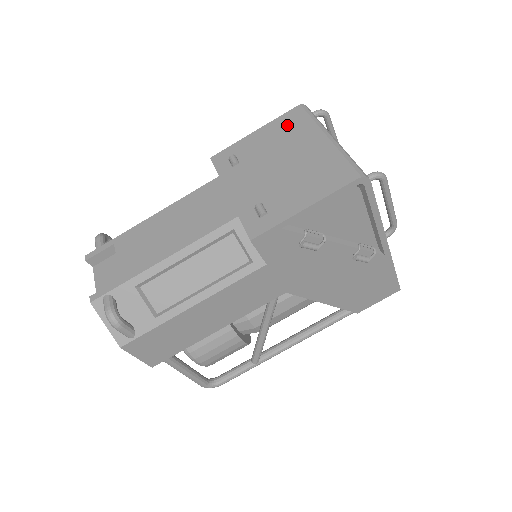
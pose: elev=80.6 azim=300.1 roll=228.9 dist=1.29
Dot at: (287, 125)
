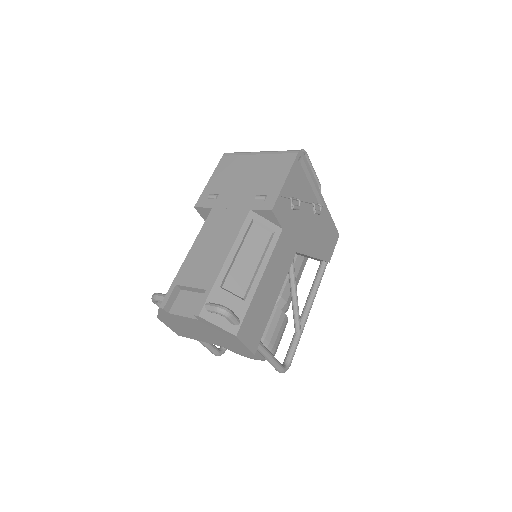
Dot at: (228, 164)
